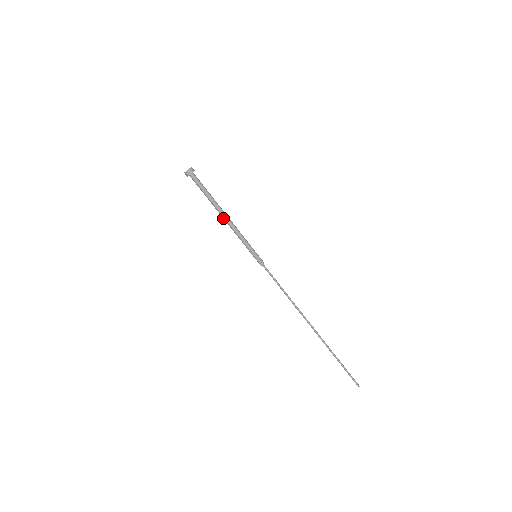
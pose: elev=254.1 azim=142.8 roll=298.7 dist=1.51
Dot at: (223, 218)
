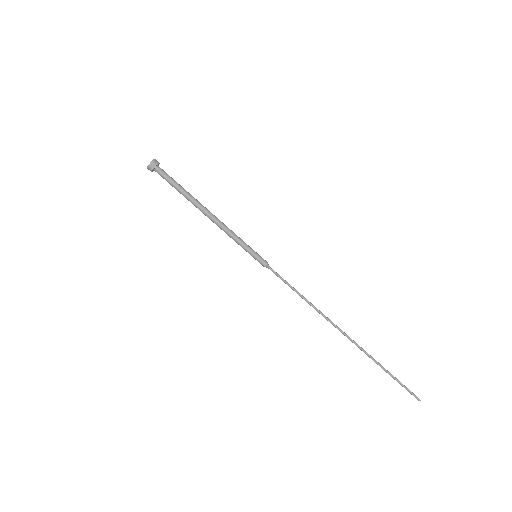
Dot at: (206, 215)
